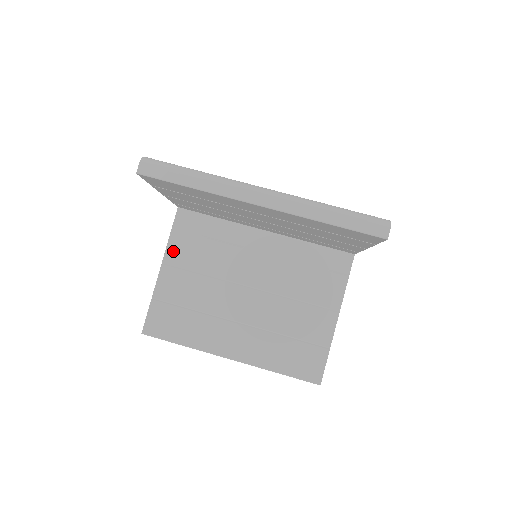
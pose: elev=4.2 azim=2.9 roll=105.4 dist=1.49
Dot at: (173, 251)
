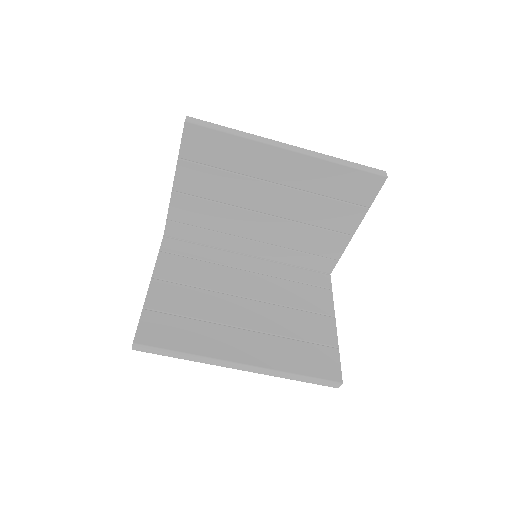
Dot at: (163, 268)
